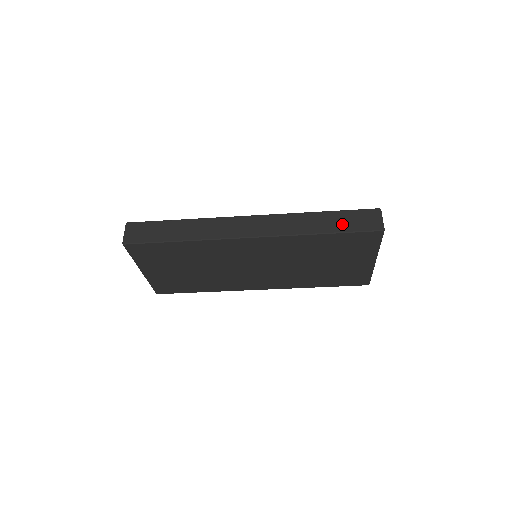
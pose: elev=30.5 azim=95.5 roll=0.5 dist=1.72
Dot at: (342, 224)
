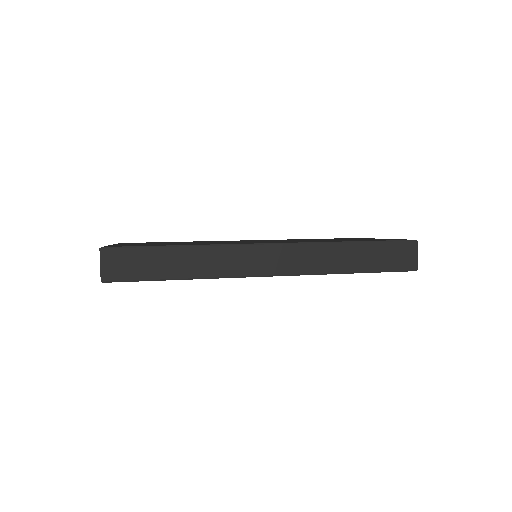
Dot at: (375, 261)
